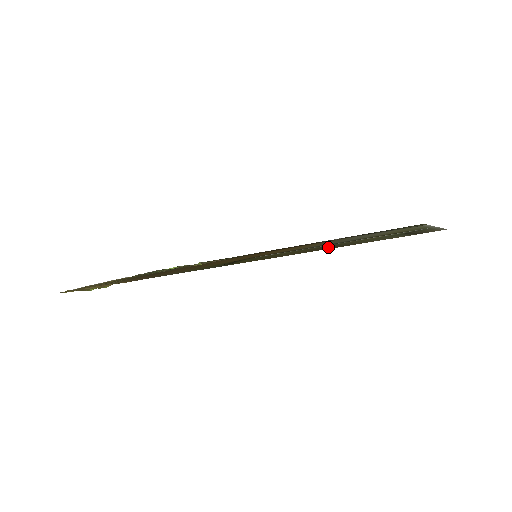
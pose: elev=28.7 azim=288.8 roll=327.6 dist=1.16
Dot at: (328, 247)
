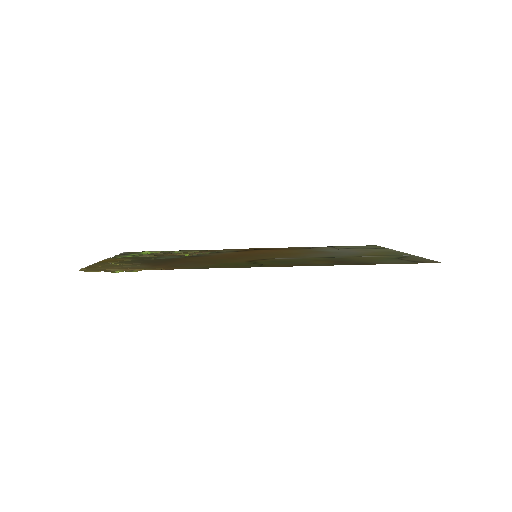
Dot at: (345, 262)
